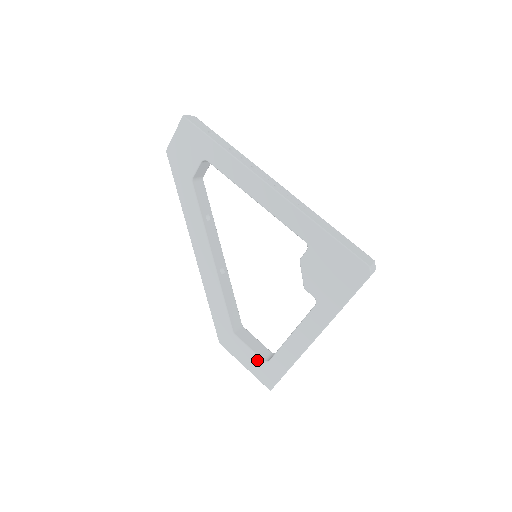
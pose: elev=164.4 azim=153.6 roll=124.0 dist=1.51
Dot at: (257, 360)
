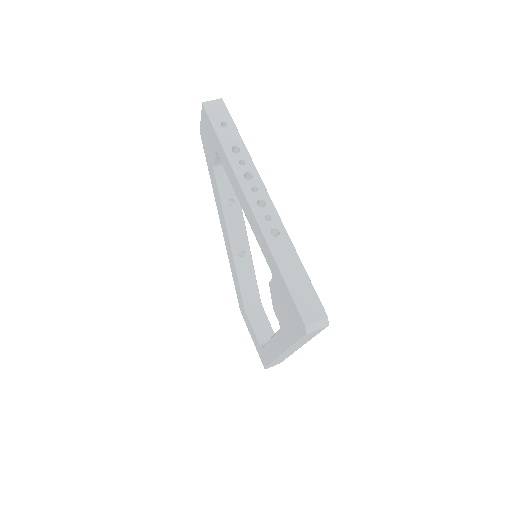
Dot at: (257, 341)
